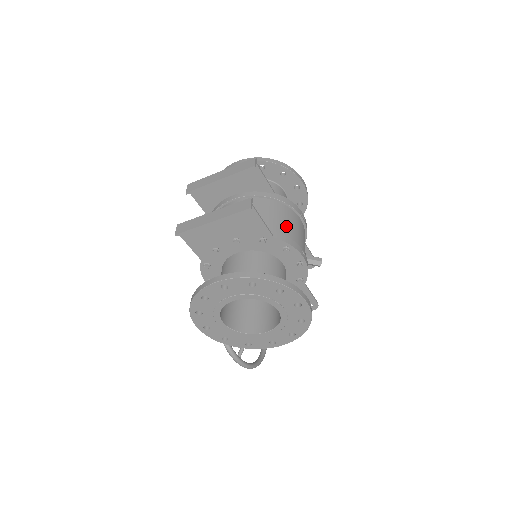
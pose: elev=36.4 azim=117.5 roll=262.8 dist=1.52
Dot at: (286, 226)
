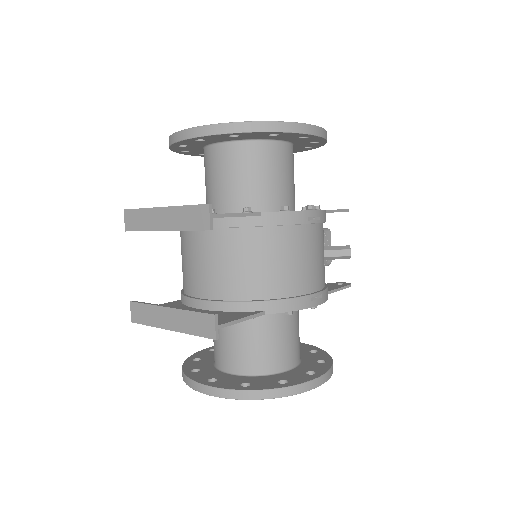
Dot at: (285, 273)
